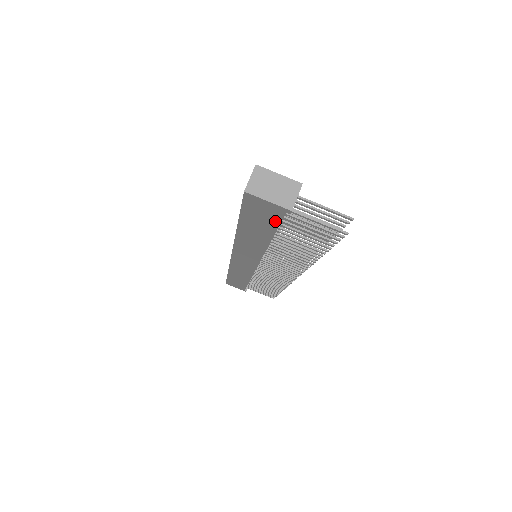
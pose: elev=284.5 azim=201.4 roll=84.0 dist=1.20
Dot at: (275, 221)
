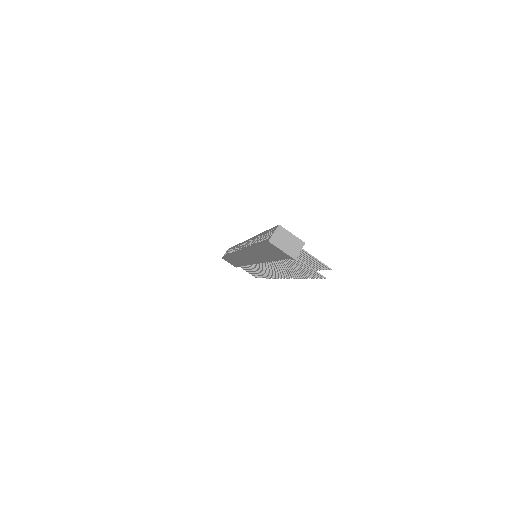
Dot at: (281, 257)
